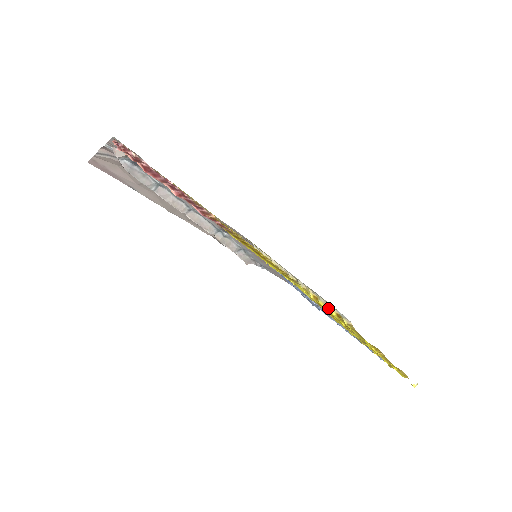
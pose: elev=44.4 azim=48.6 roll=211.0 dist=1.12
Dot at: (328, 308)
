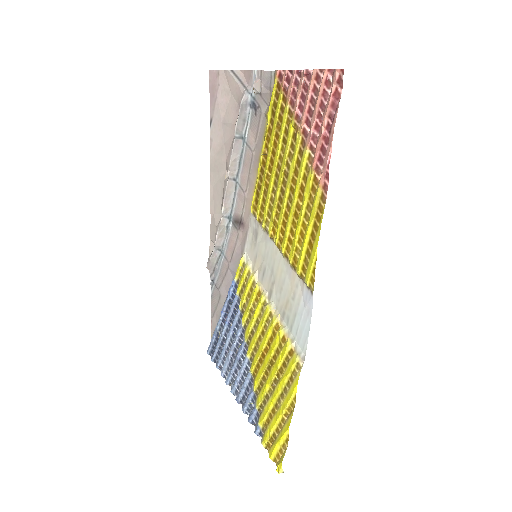
Dot at: (283, 341)
